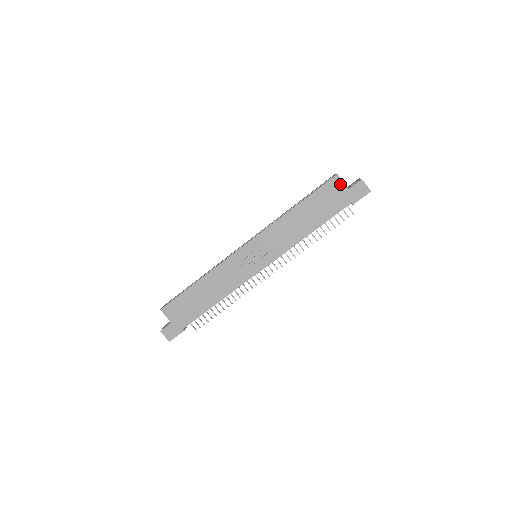
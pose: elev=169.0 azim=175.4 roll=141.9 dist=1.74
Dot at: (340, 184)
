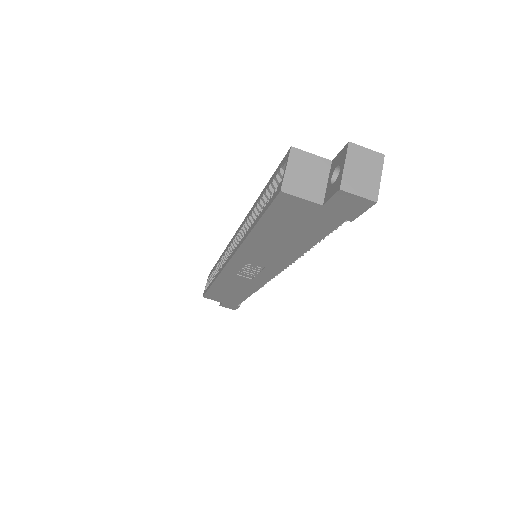
Dot at: (299, 202)
